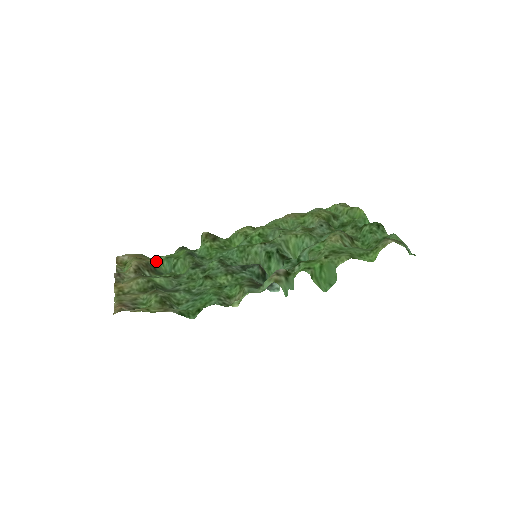
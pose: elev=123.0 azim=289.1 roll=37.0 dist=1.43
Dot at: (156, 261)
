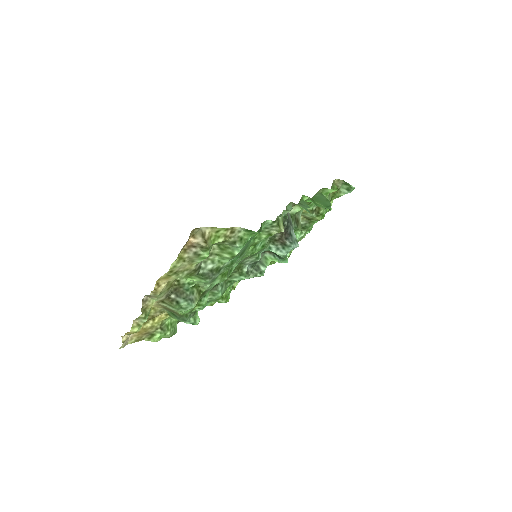
Dot at: (169, 316)
